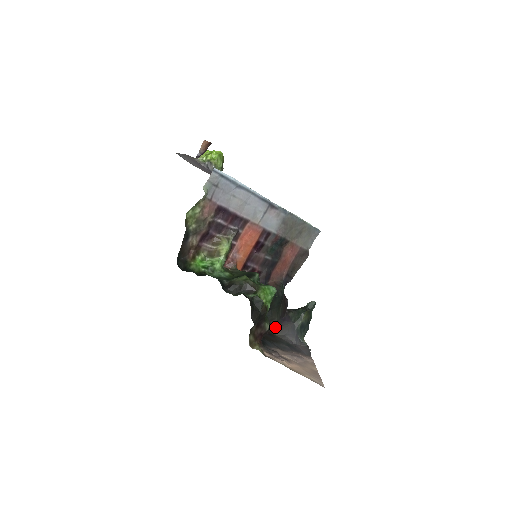
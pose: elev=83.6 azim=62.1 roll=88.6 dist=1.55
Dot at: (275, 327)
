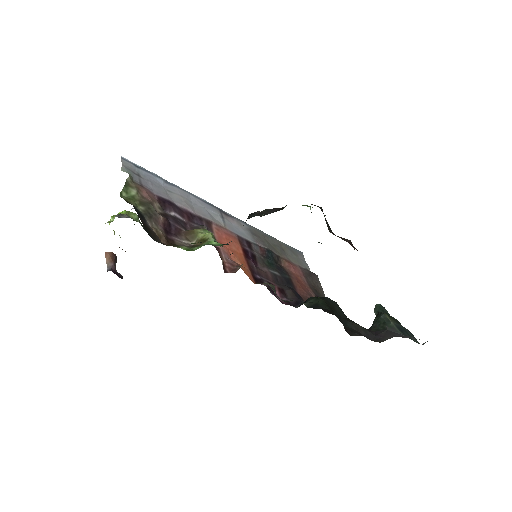
Dot at: (372, 338)
